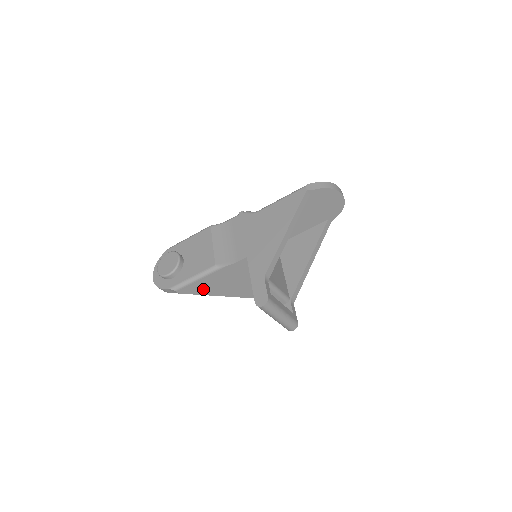
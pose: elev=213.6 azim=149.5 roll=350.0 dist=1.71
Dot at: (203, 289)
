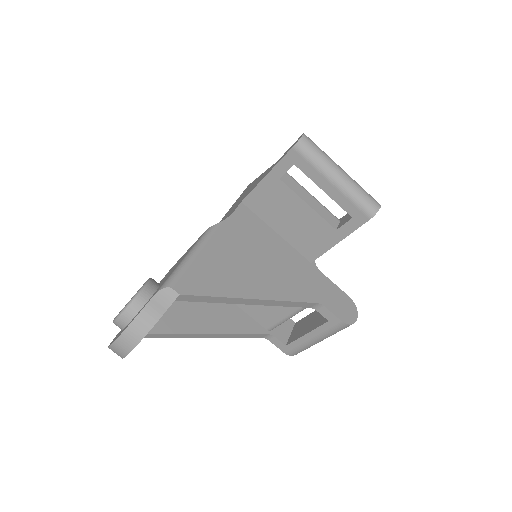
Dot at: (216, 280)
